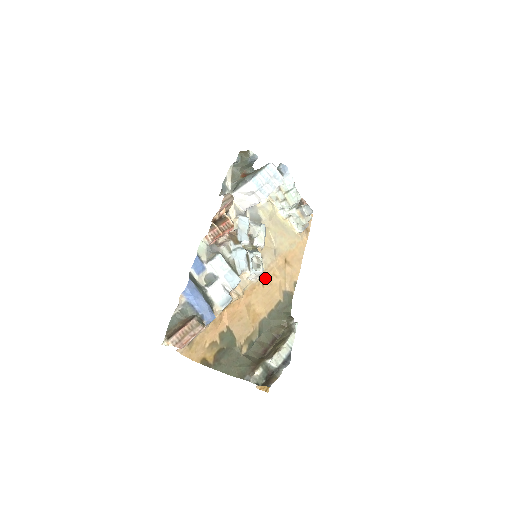
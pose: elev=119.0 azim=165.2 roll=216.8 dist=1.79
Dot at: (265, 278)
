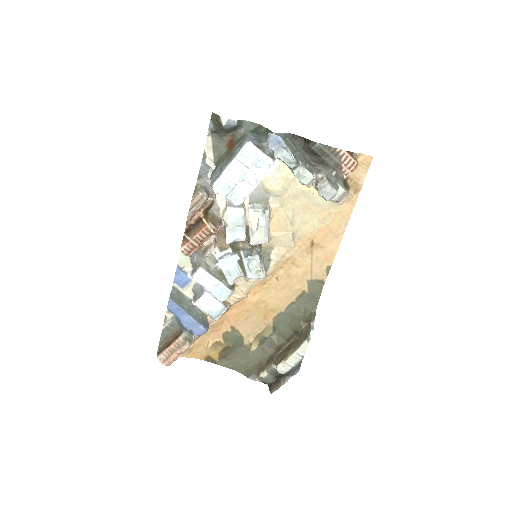
Dot at: (280, 270)
